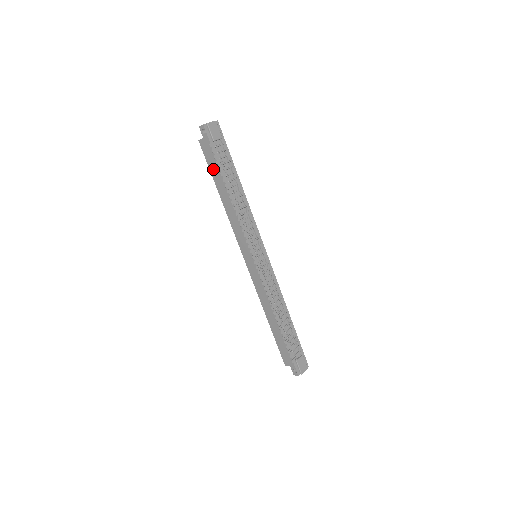
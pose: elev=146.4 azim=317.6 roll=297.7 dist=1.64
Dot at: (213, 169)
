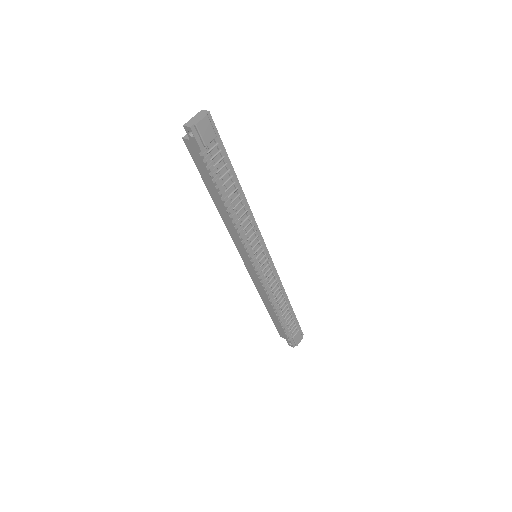
Dot at: (204, 175)
